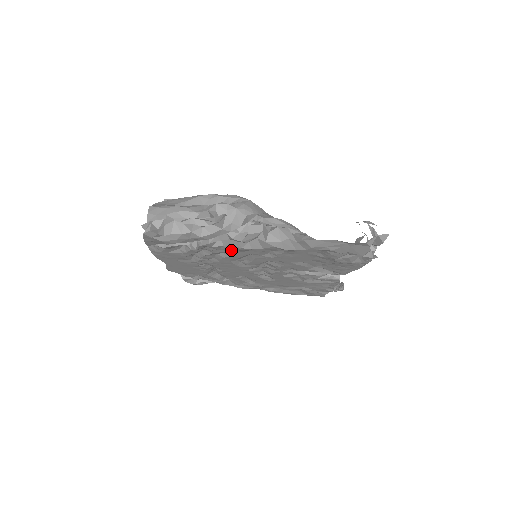
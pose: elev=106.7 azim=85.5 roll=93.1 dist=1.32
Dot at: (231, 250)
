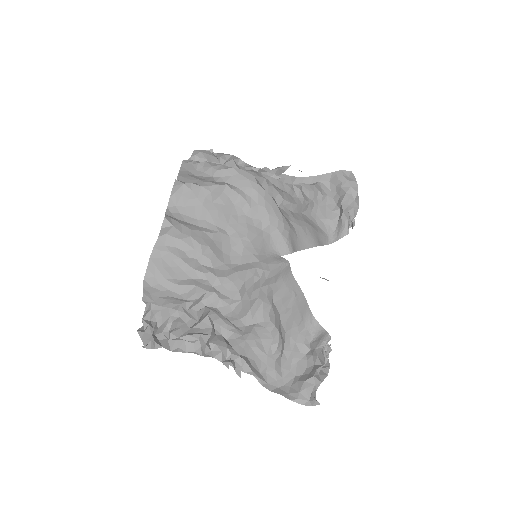
Dot at: occluded
